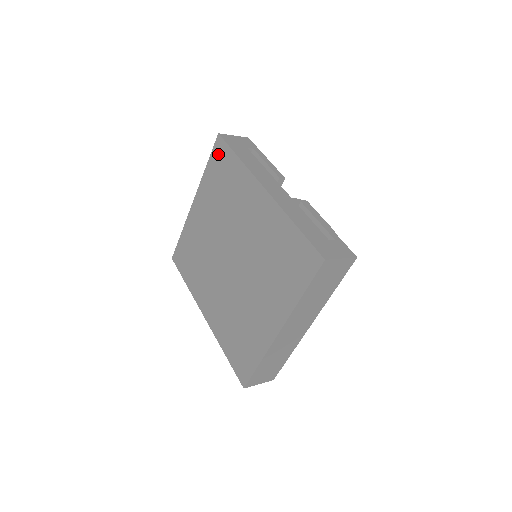
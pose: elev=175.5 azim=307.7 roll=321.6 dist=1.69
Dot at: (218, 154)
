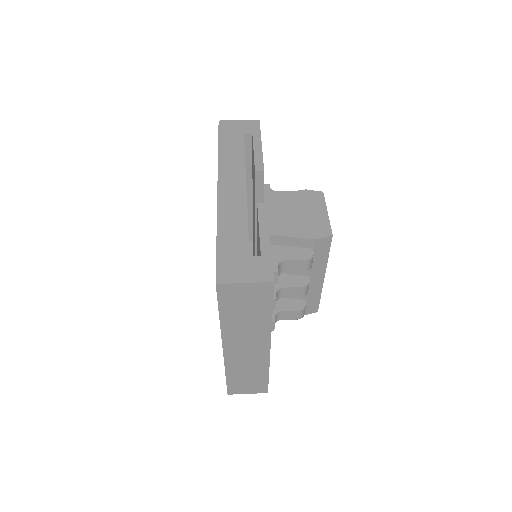
Dot at: occluded
